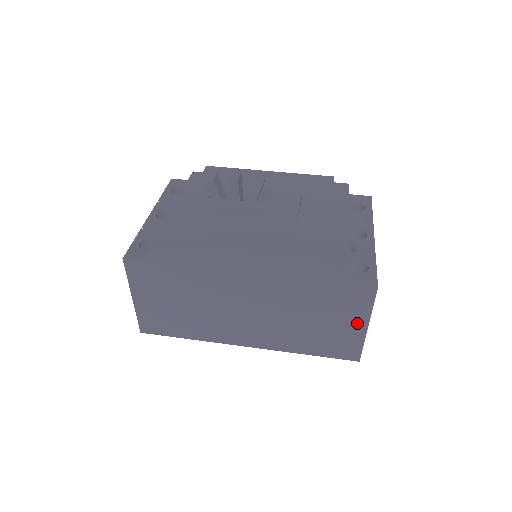
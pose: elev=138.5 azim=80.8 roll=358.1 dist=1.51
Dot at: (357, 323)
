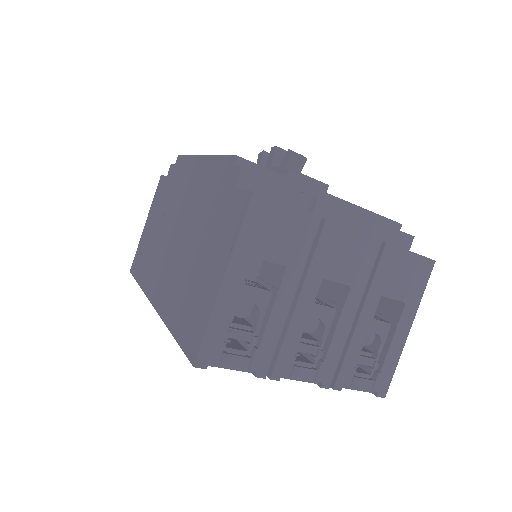
Dot at: (219, 269)
